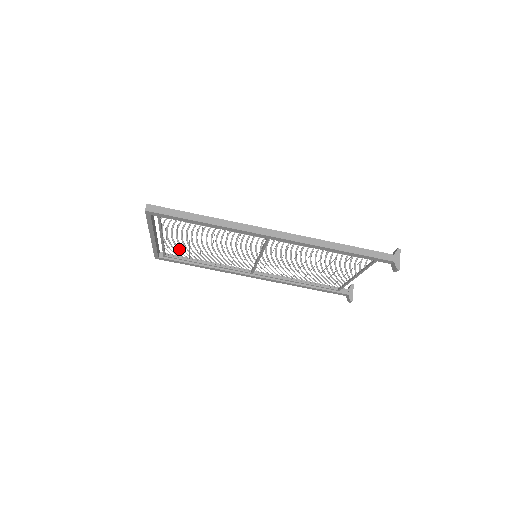
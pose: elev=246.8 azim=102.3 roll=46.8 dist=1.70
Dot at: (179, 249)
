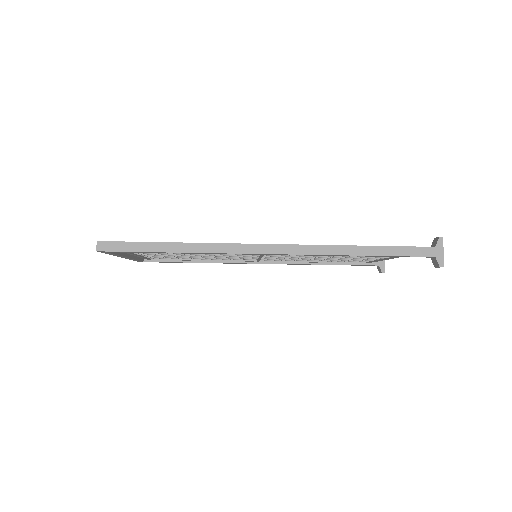
Dot at: (163, 256)
